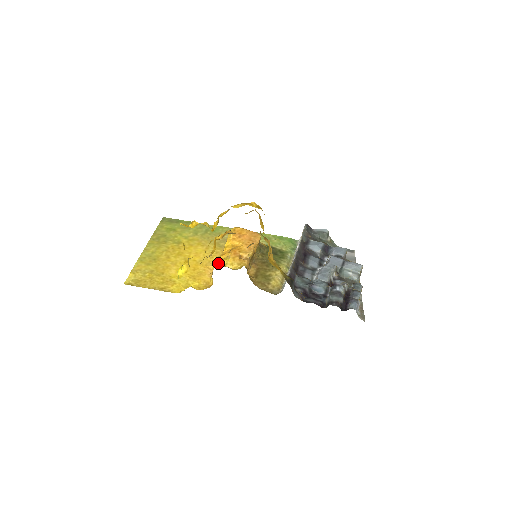
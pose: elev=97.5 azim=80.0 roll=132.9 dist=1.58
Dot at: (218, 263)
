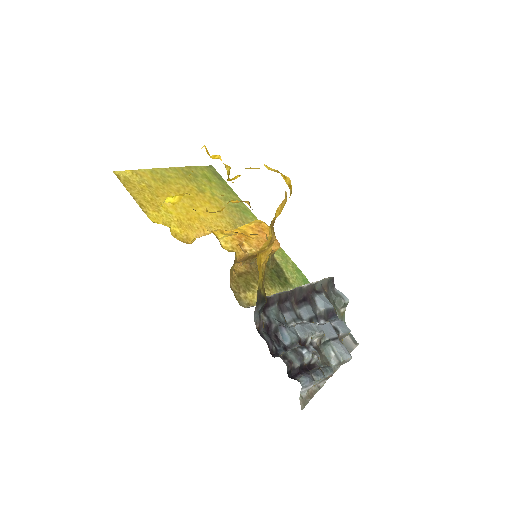
Dot at: (215, 232)
